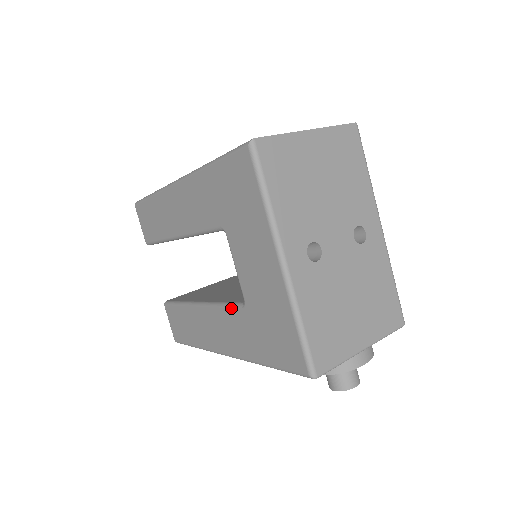
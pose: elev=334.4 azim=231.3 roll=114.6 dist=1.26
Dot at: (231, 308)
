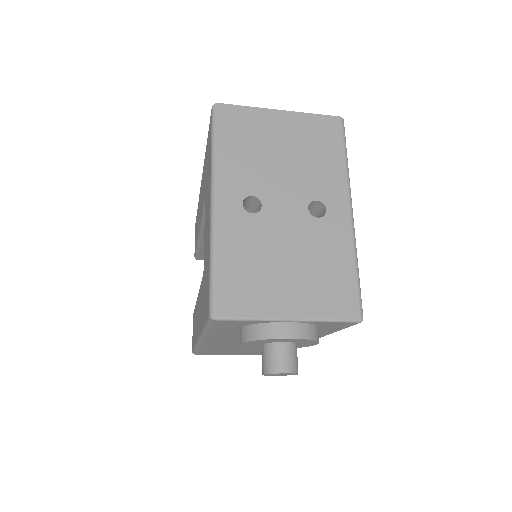
Dot at: occluded
